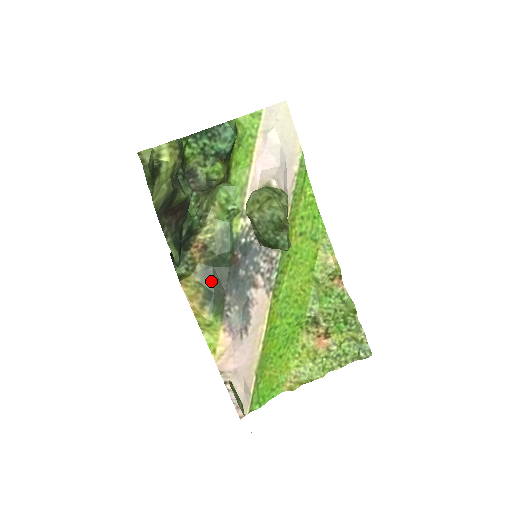
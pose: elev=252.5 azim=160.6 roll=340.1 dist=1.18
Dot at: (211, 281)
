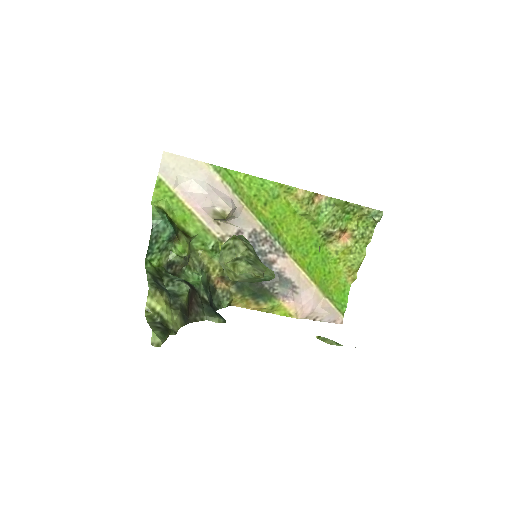
Dot at: (247, 289)
